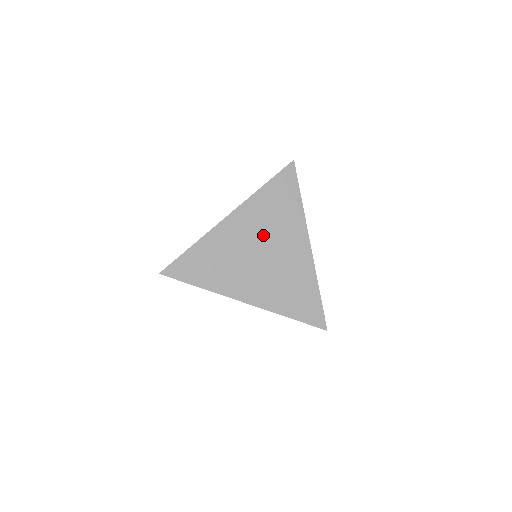
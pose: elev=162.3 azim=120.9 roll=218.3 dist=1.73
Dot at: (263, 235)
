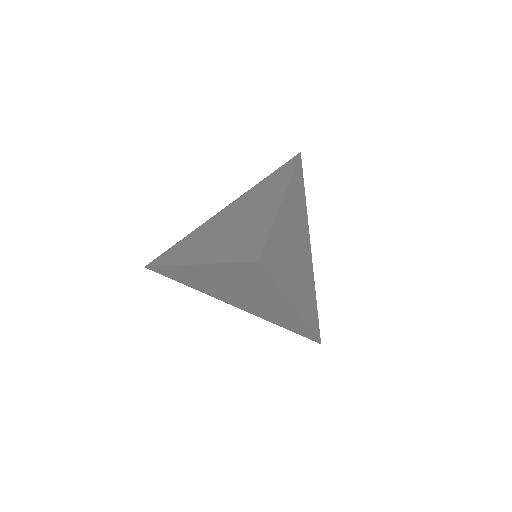
Dot at: (241, 209)
